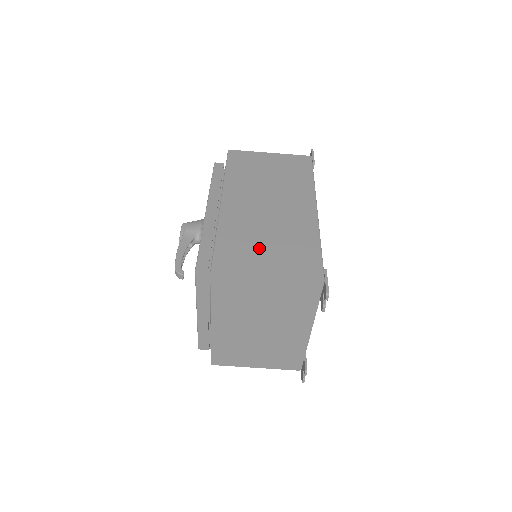
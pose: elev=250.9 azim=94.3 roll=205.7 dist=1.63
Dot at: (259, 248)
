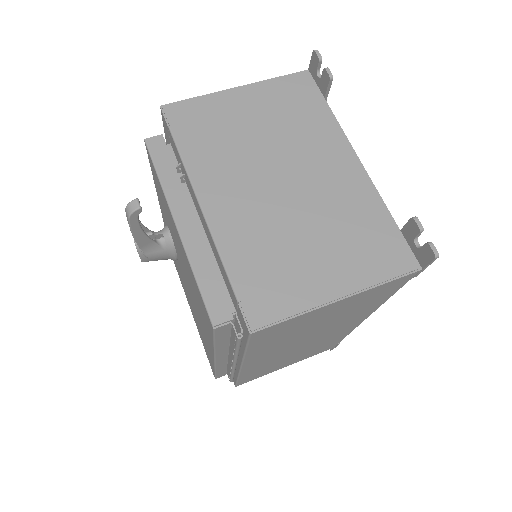
Dot at: occluded
